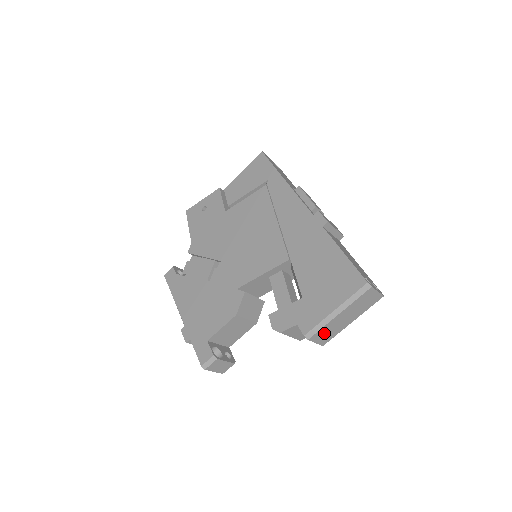
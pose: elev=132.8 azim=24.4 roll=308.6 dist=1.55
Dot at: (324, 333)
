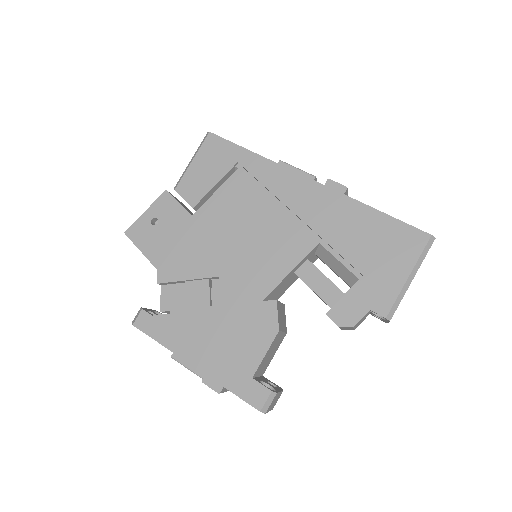
Dot at: occluded
